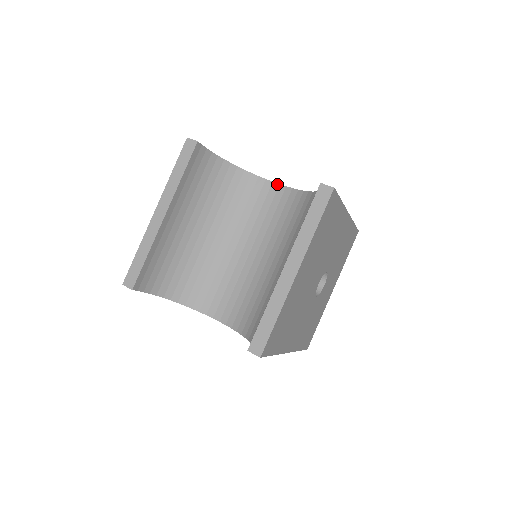
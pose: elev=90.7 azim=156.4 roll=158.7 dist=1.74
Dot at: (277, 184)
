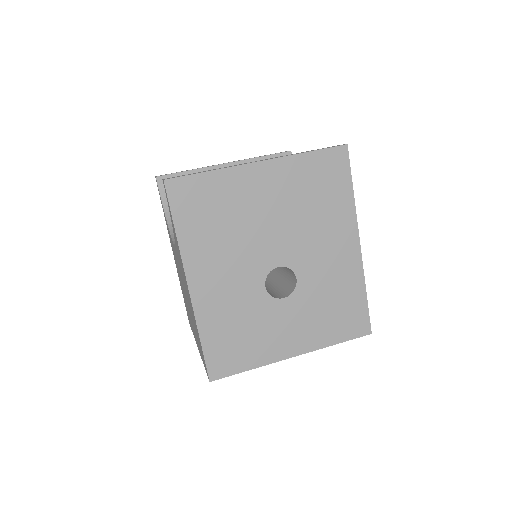
Dot at: occluded
